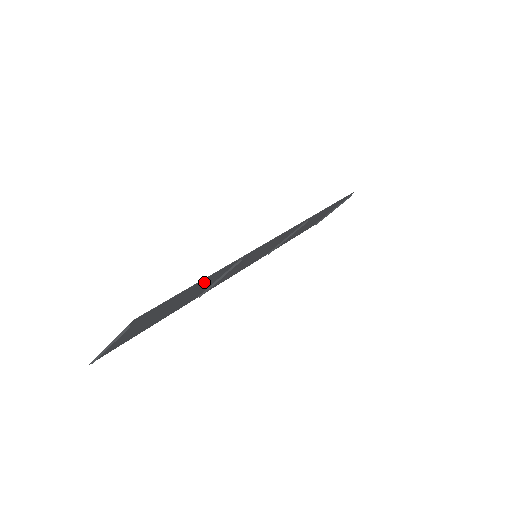
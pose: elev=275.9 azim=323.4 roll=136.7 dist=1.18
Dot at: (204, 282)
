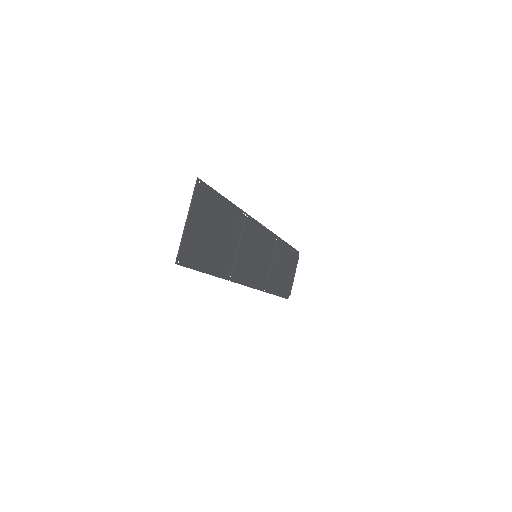
Dot at: (229, 217)
